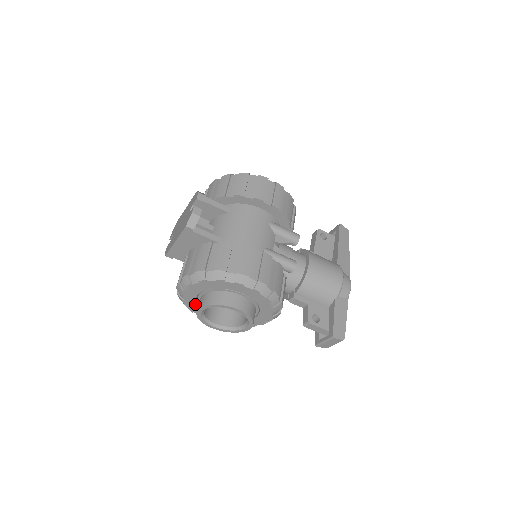
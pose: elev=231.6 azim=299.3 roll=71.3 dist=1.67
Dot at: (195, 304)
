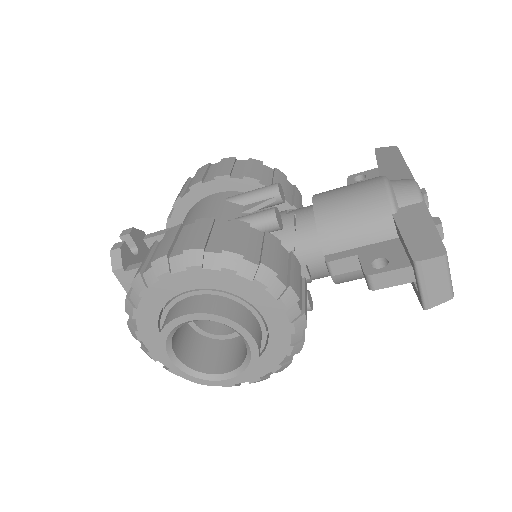
Dot at: occluded
